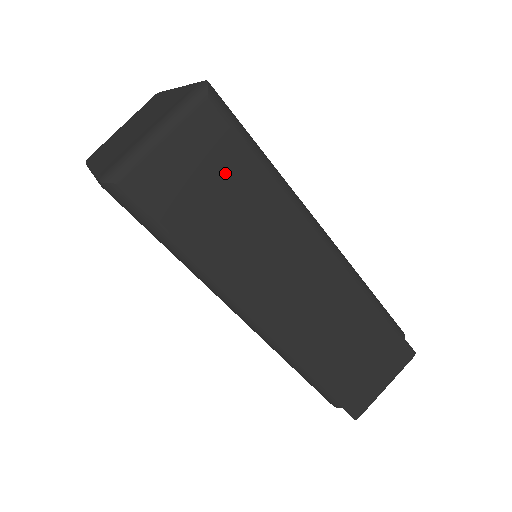
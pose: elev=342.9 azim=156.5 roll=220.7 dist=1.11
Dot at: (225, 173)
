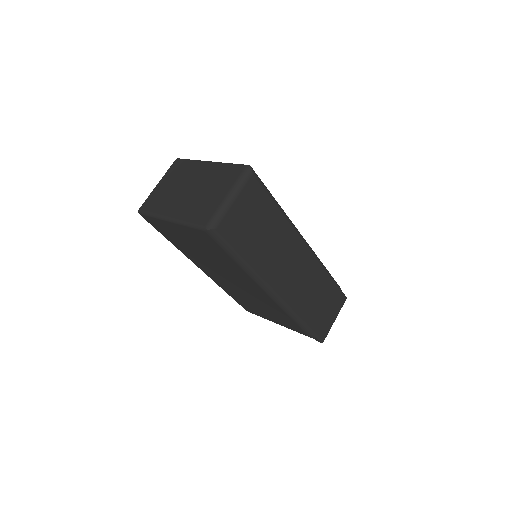
Dot at: (261, 213)
